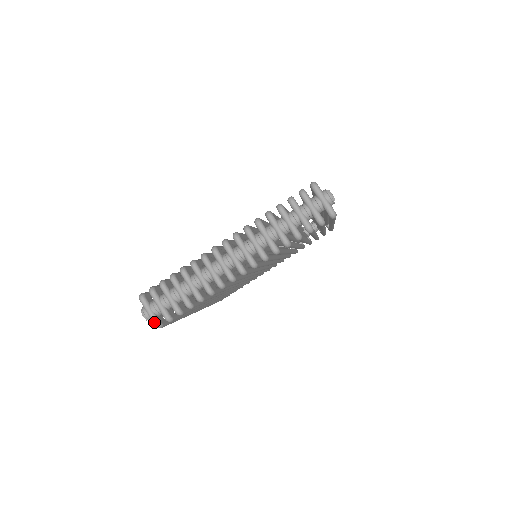
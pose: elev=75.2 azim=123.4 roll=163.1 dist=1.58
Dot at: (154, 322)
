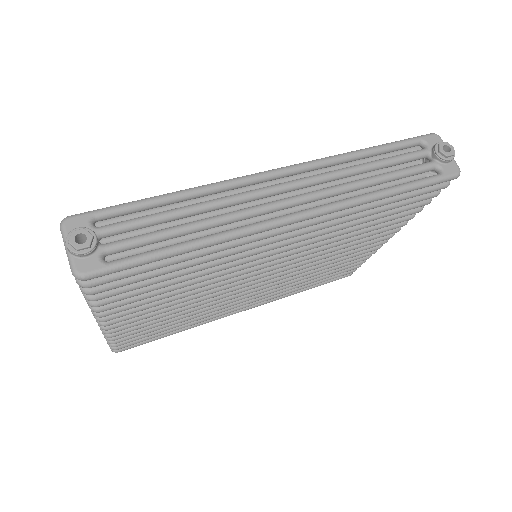
Dot at: occluded
